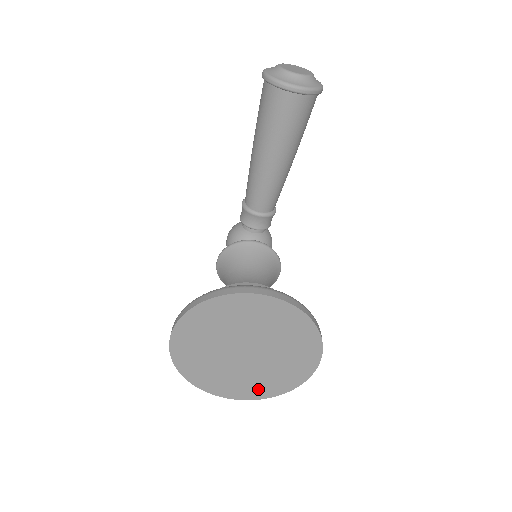
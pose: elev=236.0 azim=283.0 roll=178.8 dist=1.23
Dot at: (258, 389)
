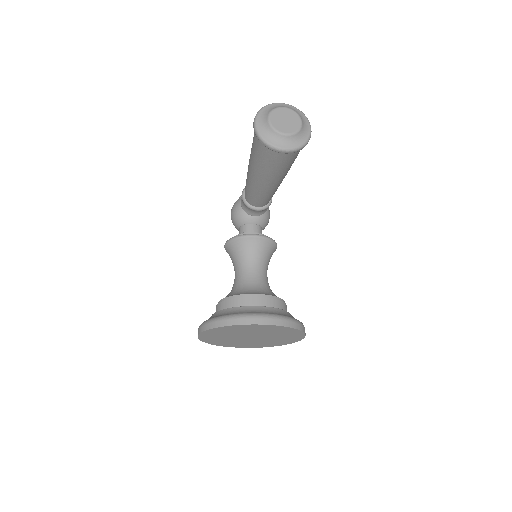
Dot at: (261, 345)
